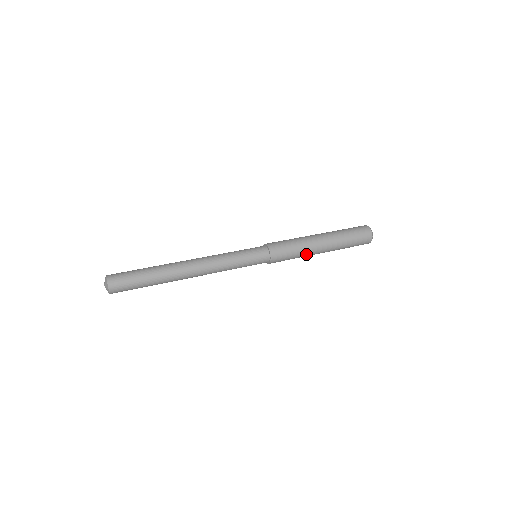
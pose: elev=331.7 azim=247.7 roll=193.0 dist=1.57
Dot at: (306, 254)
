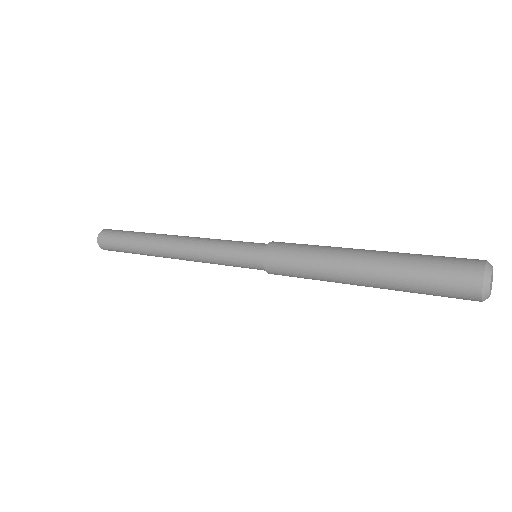
Dot at: (329, 280)
